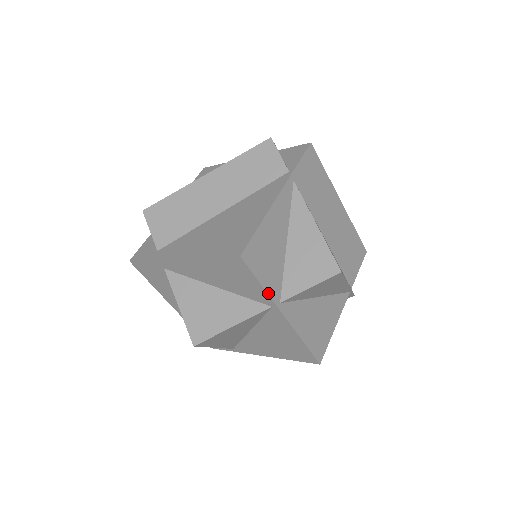
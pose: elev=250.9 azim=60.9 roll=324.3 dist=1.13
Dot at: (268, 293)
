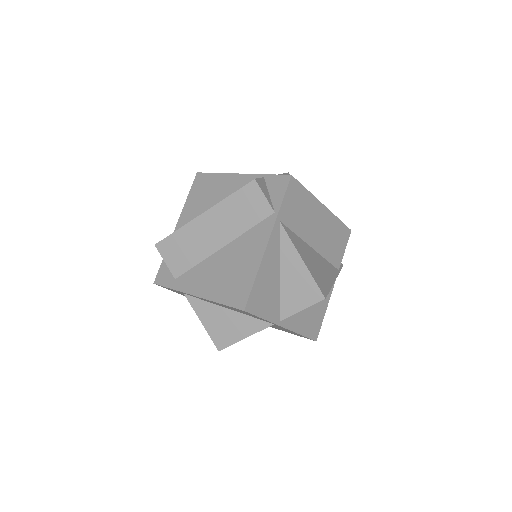
Dot at: (269, 321)
